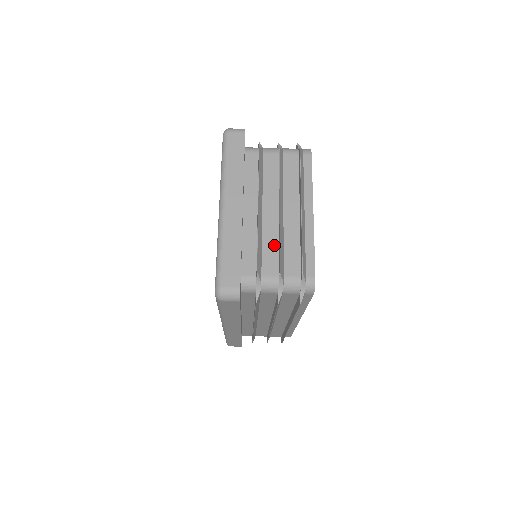
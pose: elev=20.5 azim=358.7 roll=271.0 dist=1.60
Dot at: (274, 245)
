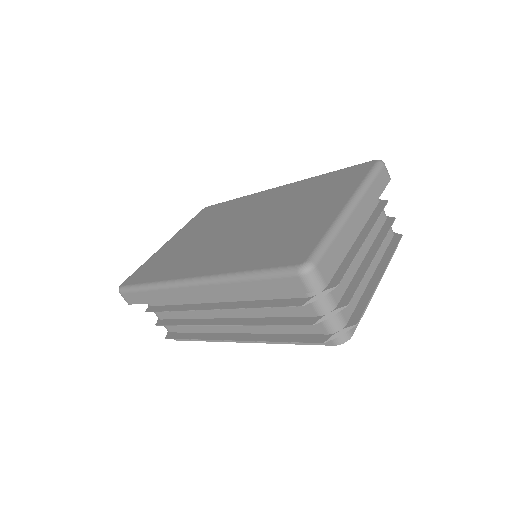
Dot at: (349, 278)
